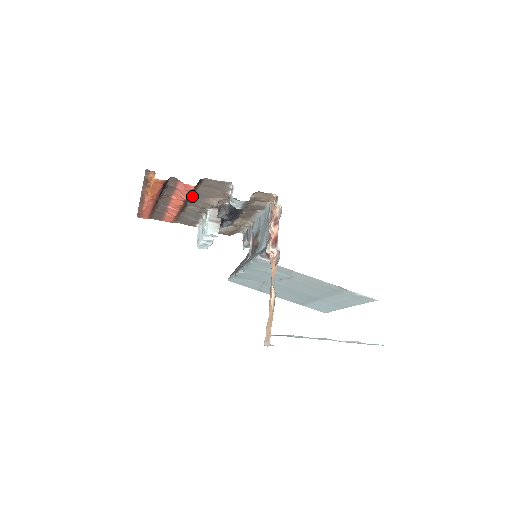
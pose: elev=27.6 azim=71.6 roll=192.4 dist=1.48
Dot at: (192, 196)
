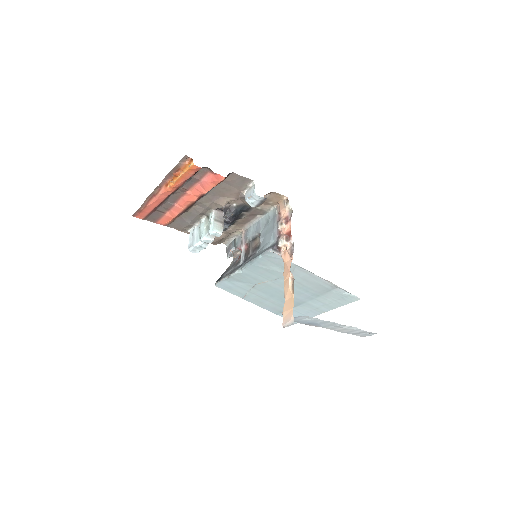
Dot at: (206, 193)
